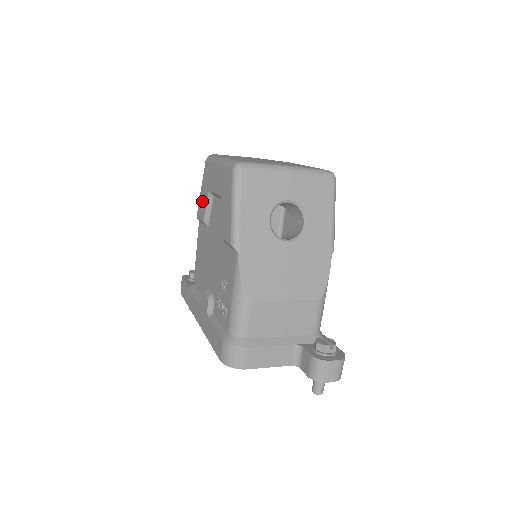
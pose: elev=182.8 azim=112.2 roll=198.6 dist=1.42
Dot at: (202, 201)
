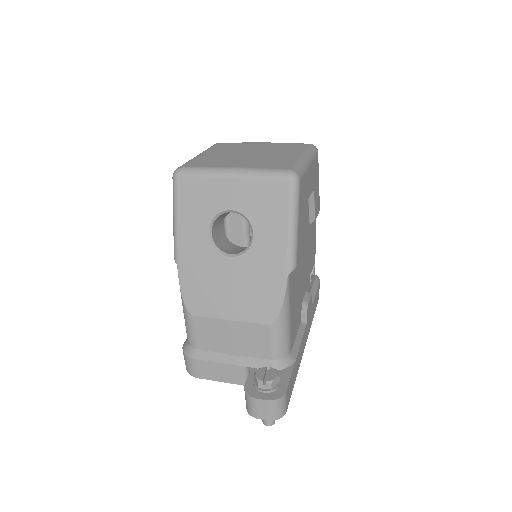
Dot at: occluded
